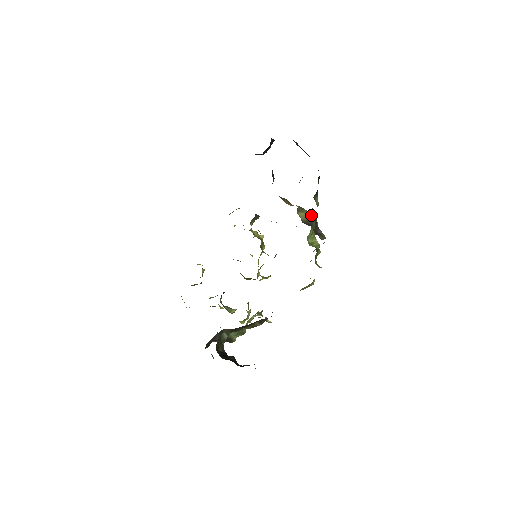
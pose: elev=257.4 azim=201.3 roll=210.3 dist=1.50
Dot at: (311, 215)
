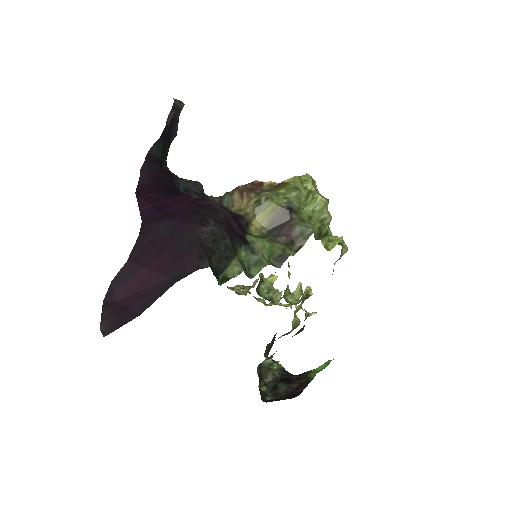
Dot at: (276, 205)
